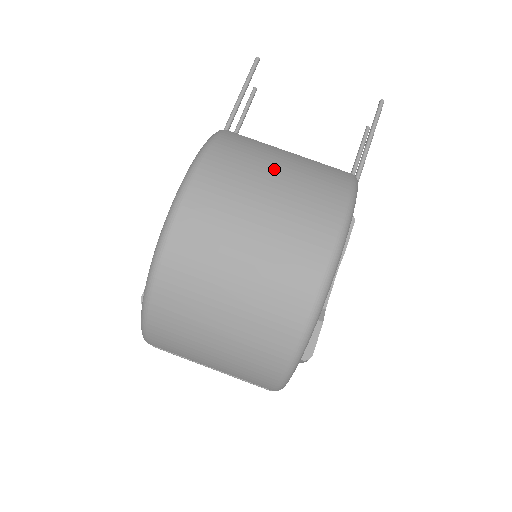
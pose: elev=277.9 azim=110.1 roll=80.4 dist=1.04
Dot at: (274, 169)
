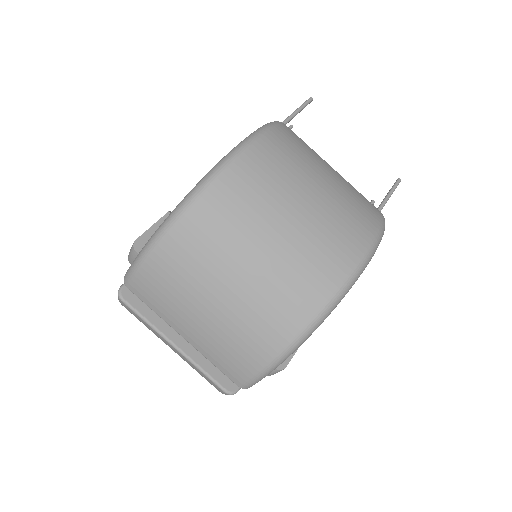
Dot at: (327, 169)
